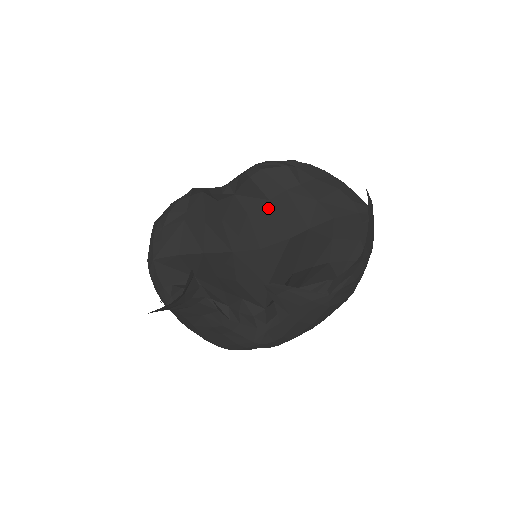
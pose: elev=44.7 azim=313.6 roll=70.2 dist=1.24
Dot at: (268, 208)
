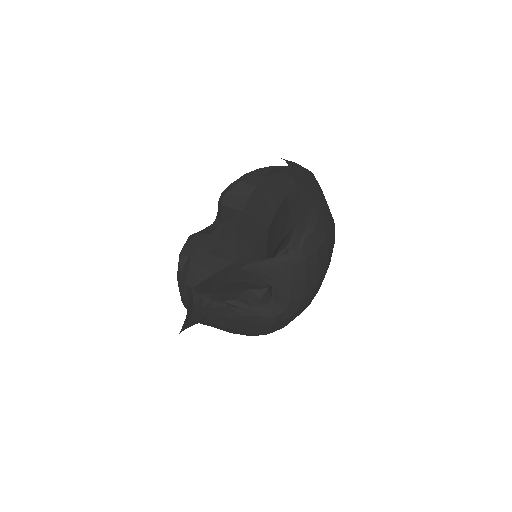
Dot at: (245, 218)
